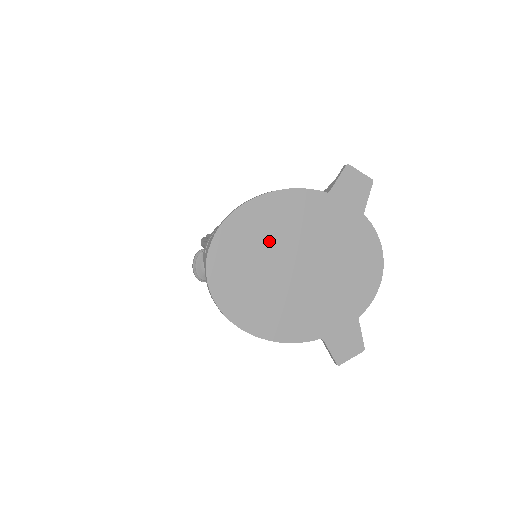
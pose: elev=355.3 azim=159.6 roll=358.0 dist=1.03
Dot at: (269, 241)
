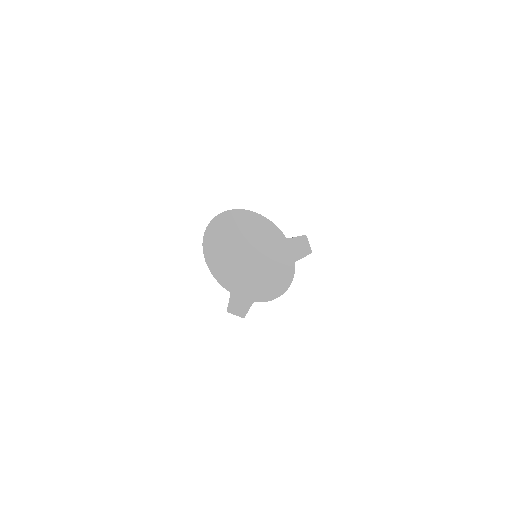
Dot at: (245, 233)
